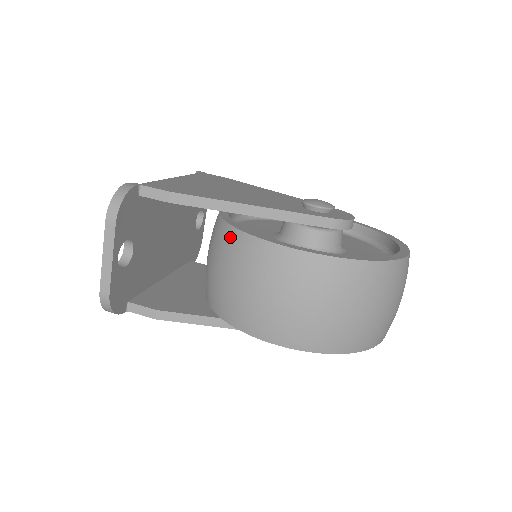
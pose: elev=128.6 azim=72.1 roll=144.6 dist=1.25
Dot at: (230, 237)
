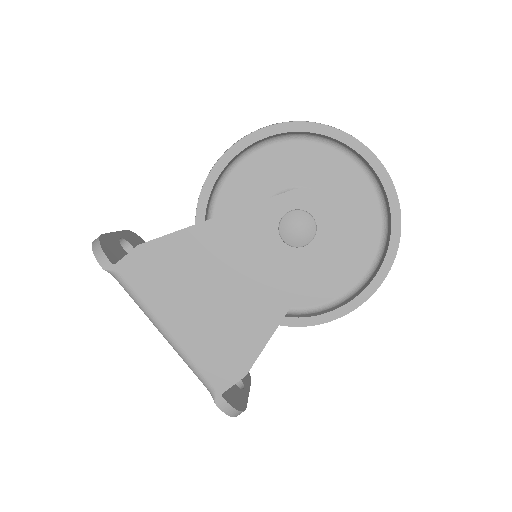
Dot at: occluded
